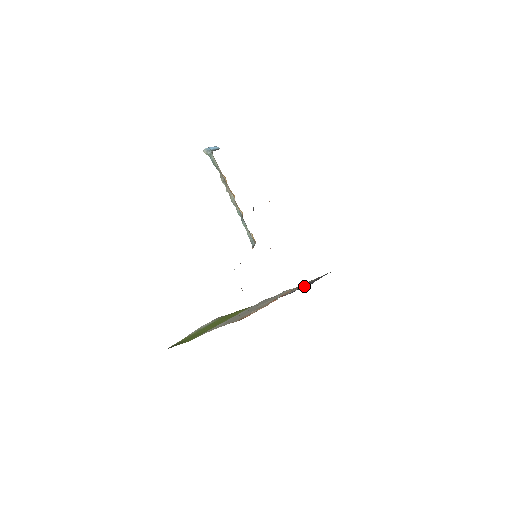
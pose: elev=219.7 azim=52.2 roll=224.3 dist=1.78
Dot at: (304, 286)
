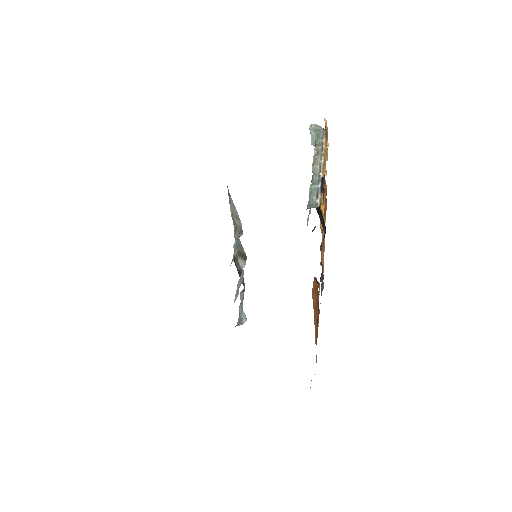
Dot at: occluded
